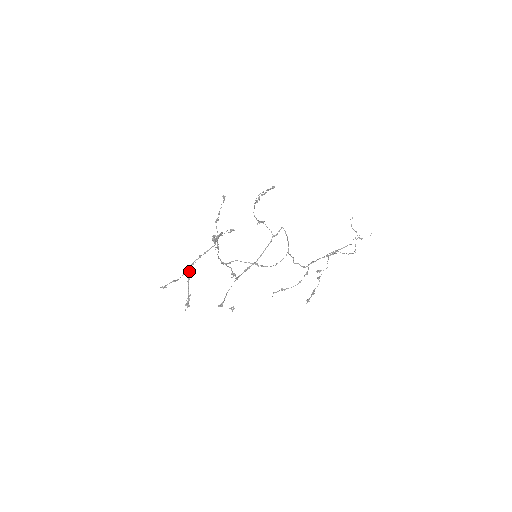
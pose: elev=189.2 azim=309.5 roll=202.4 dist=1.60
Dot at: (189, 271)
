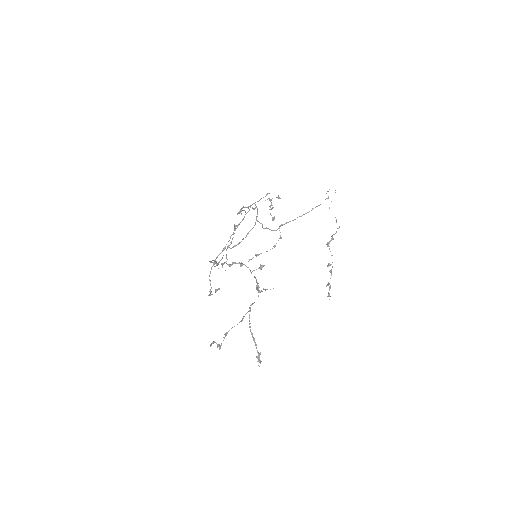
Dot at: occluded
